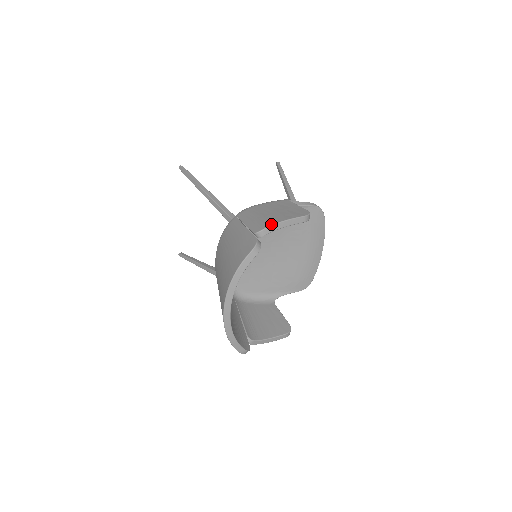
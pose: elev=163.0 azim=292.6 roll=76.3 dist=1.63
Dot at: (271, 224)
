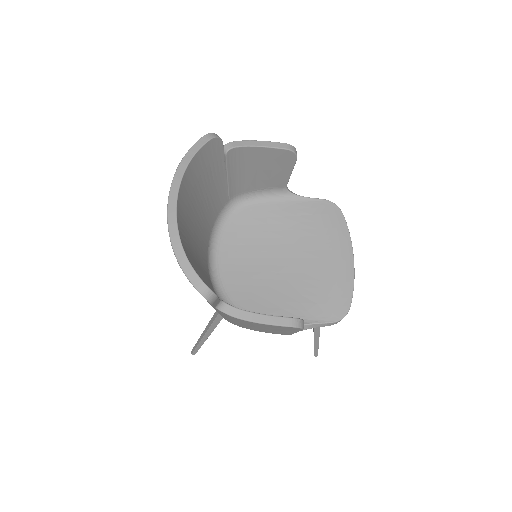
Dot at: (241, 141)
